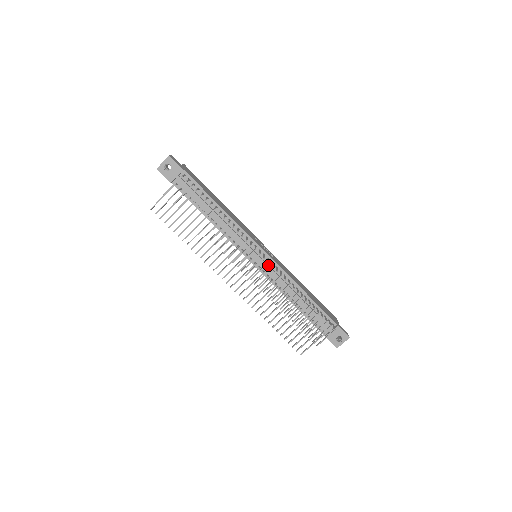
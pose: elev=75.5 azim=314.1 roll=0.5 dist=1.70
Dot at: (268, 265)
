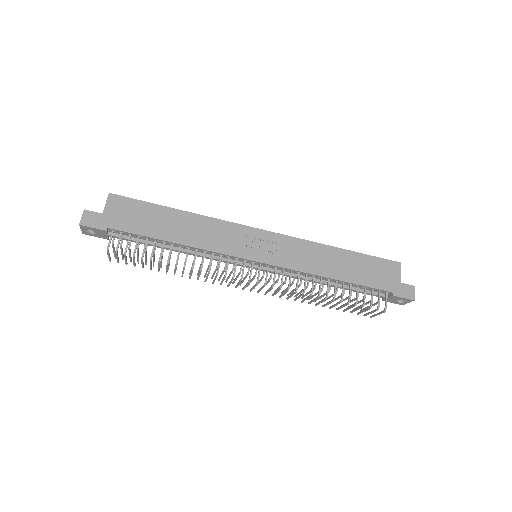
Dot at: (272, 269)
